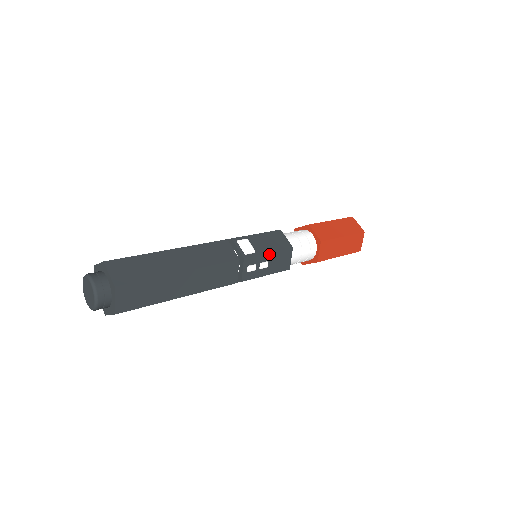
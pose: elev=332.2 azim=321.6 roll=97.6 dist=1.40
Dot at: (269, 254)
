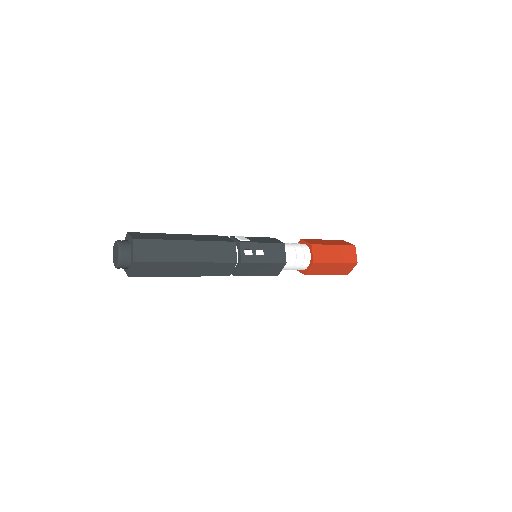
Dot at: (263, 244)
